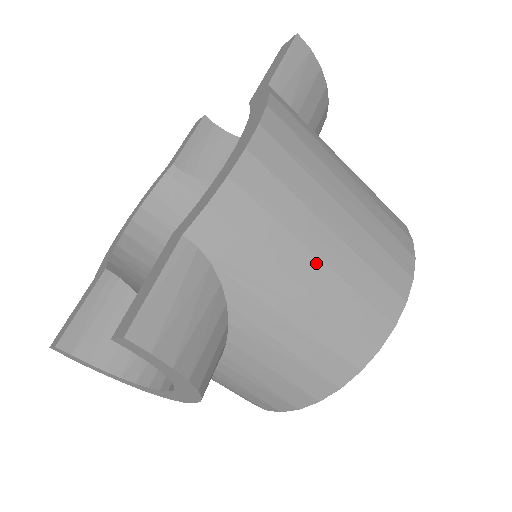
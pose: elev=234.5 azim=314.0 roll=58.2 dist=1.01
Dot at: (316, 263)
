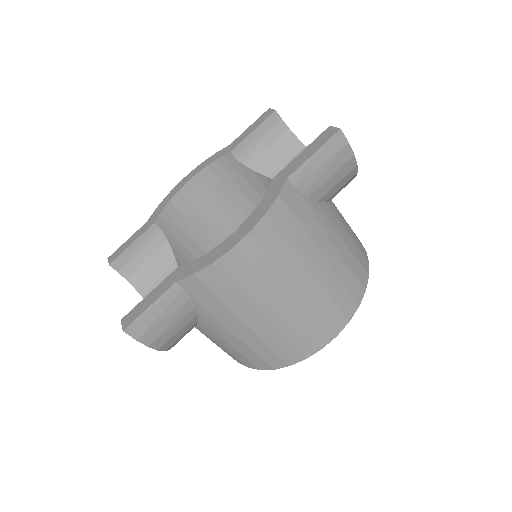
Dot at: (260, 316)
